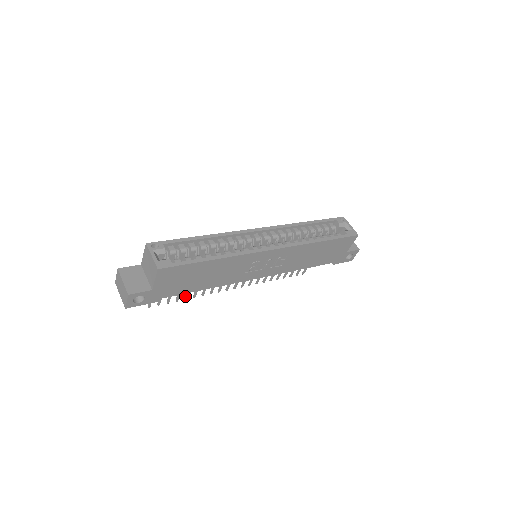
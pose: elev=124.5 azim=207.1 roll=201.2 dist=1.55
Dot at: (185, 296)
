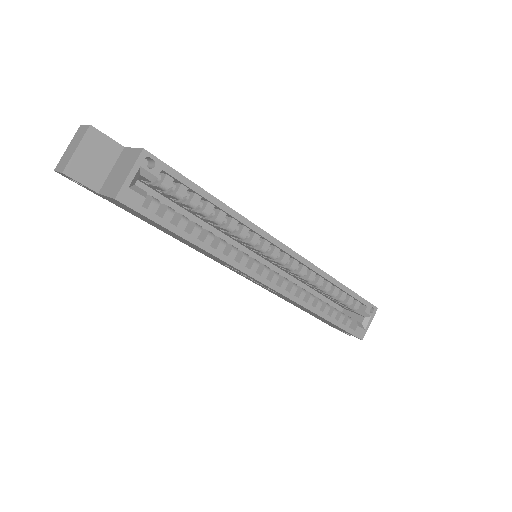
Dot at: occluded
